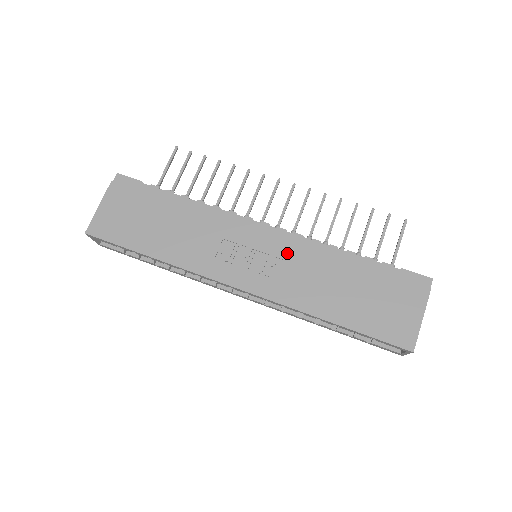
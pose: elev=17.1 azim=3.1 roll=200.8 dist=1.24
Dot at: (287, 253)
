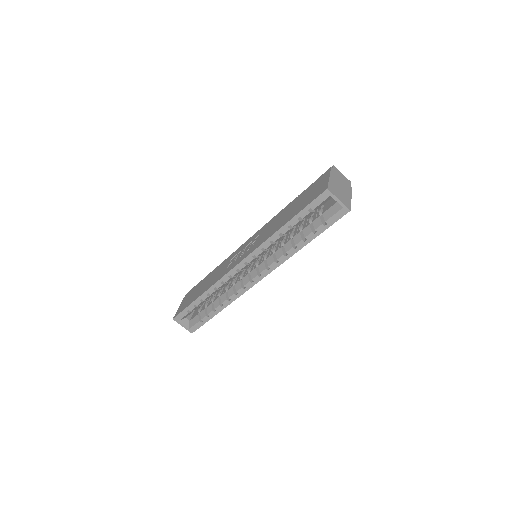
Dot at: (260, 232)
